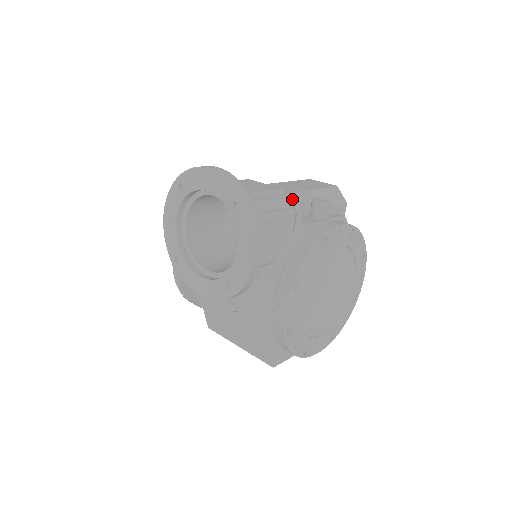
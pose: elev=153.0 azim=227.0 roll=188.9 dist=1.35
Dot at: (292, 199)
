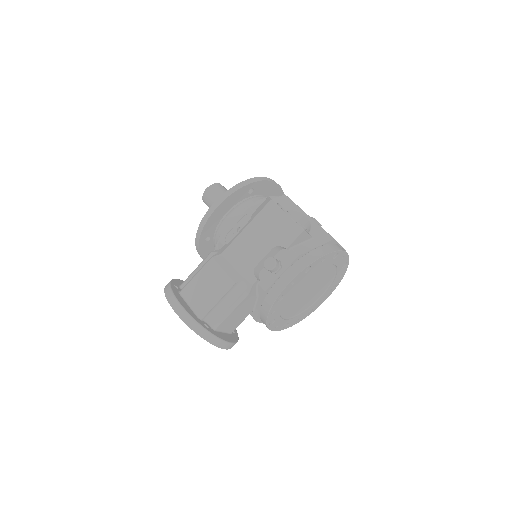
Dot at: (246, 275)
